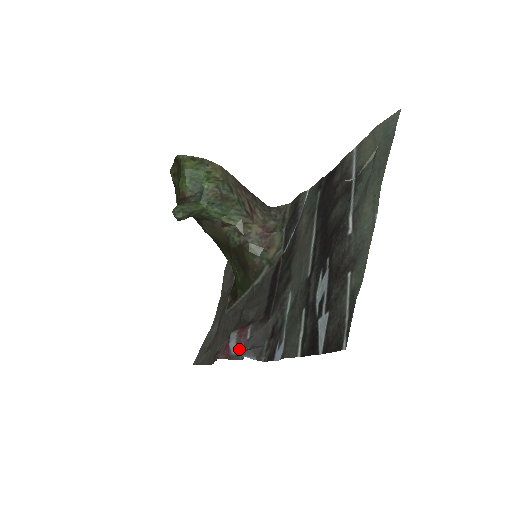
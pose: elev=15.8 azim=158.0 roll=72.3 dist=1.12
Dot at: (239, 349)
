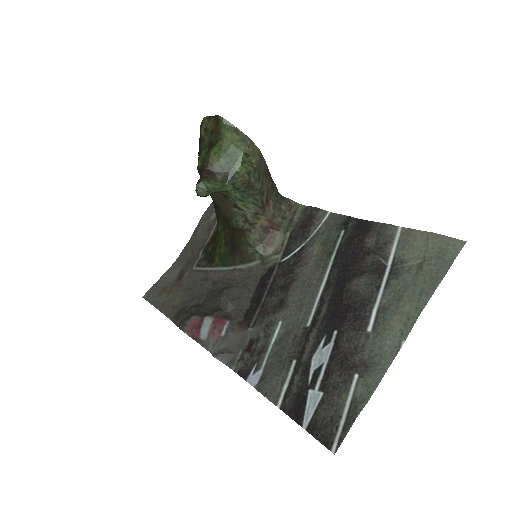
Dot at: (210, 340)
